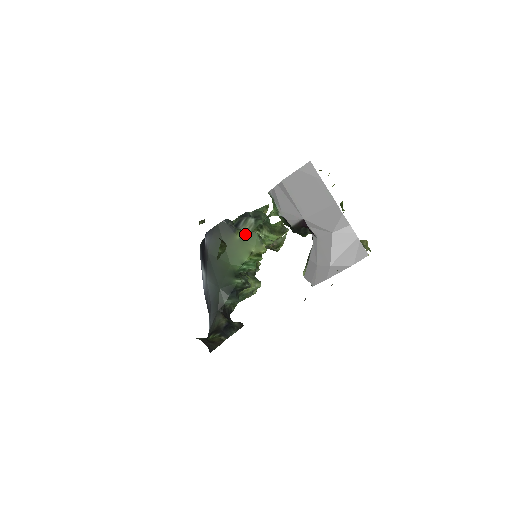
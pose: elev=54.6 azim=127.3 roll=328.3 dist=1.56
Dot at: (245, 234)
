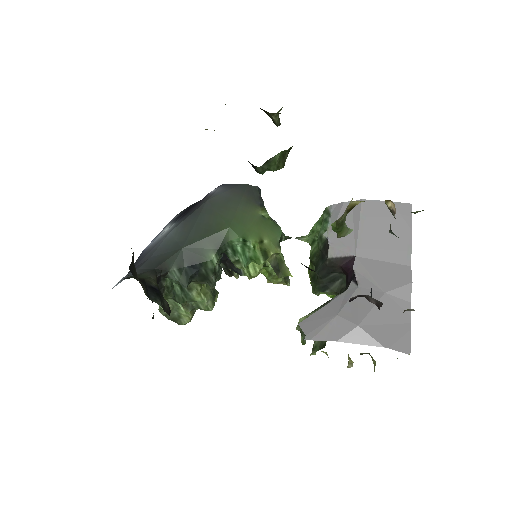
Dot at: (270, 219)
